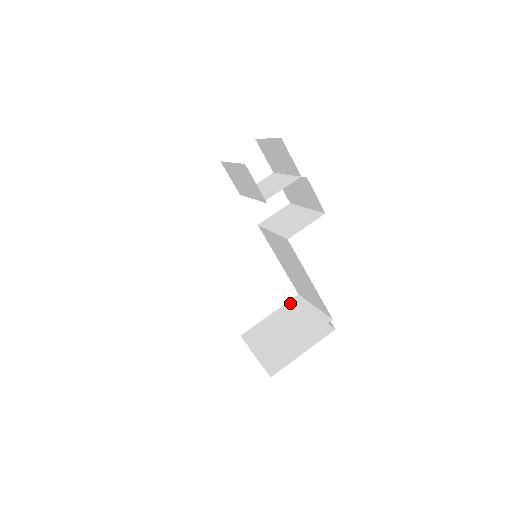
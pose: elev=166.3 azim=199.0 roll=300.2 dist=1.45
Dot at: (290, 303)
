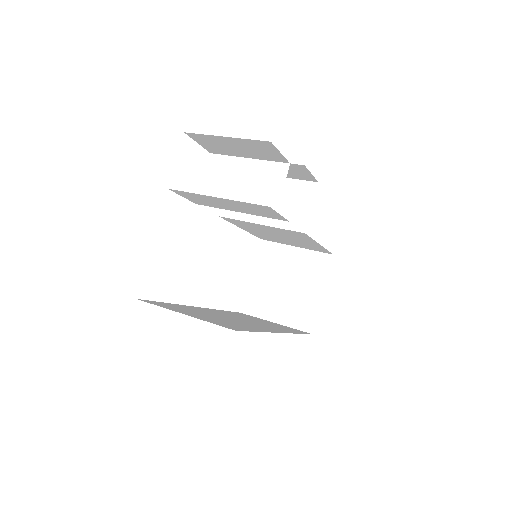
Dot at: (262, 254)
